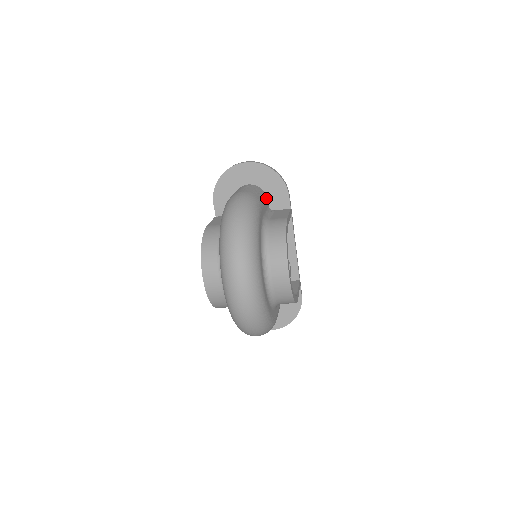
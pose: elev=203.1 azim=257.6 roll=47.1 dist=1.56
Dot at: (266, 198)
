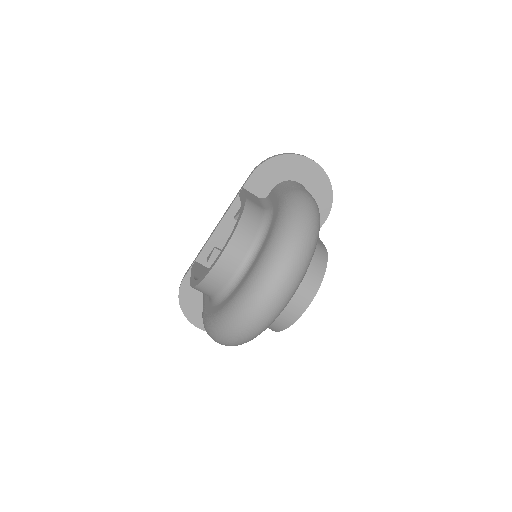
Dot at: occluded
